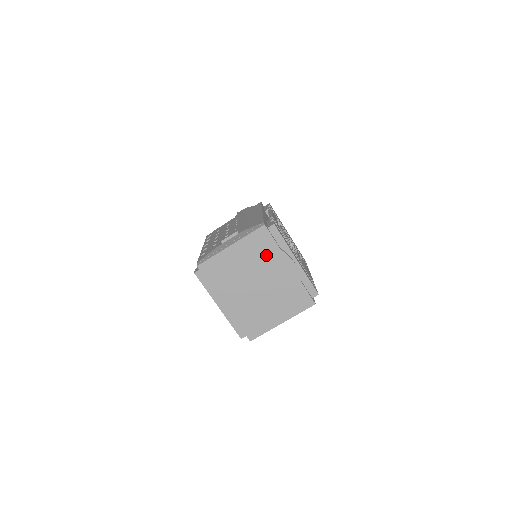
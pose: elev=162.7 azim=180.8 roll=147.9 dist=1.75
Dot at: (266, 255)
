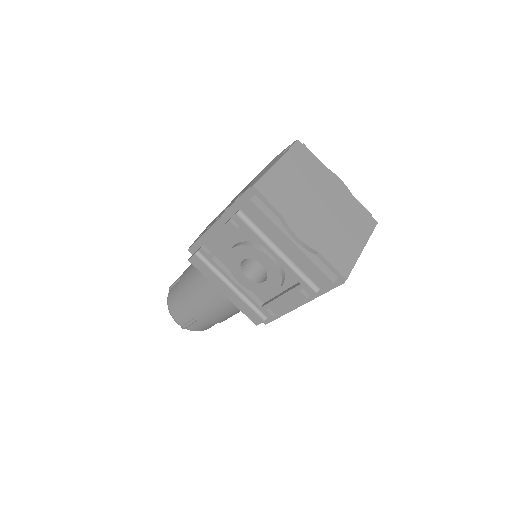
Dot at: (313, 171)
